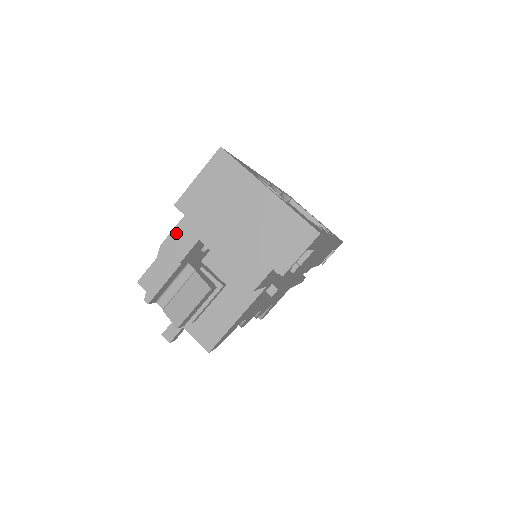
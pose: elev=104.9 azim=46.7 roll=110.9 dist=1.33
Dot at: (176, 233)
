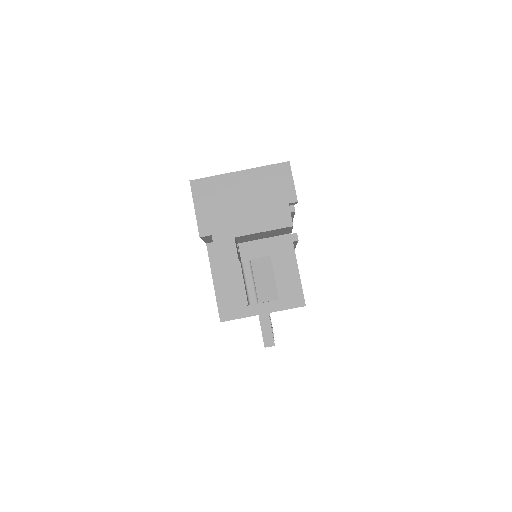
Dot at: (218, 249)
